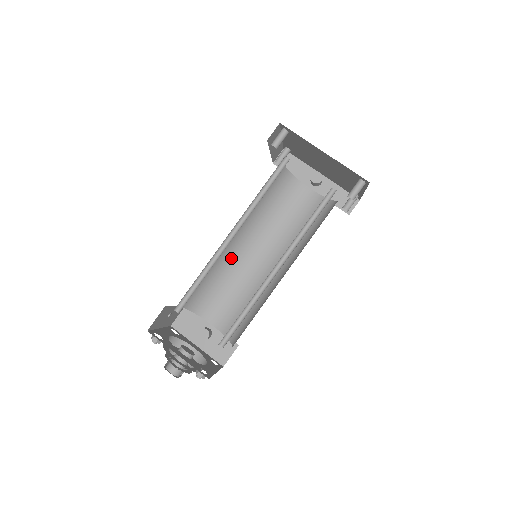
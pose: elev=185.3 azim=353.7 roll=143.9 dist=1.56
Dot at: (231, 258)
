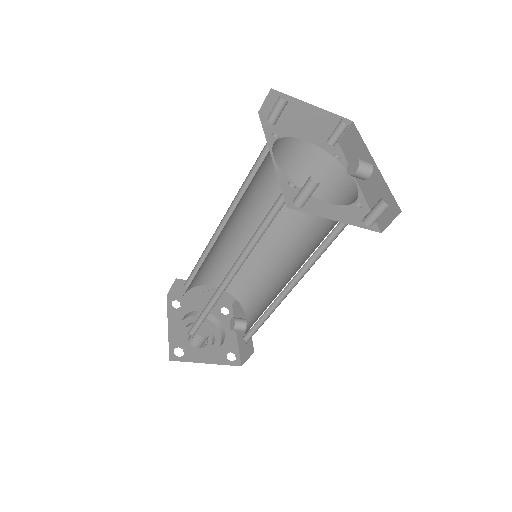
Dot at: (267, 253)
